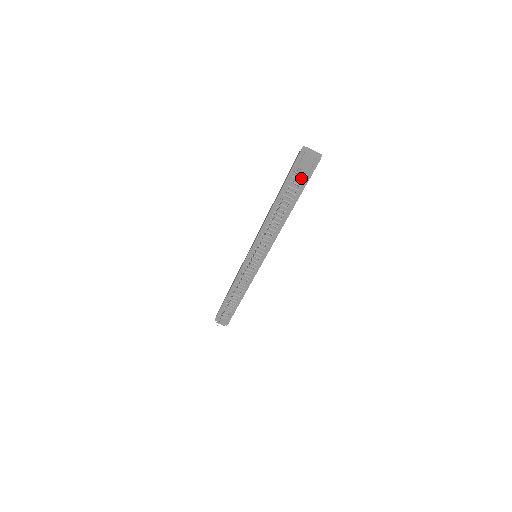
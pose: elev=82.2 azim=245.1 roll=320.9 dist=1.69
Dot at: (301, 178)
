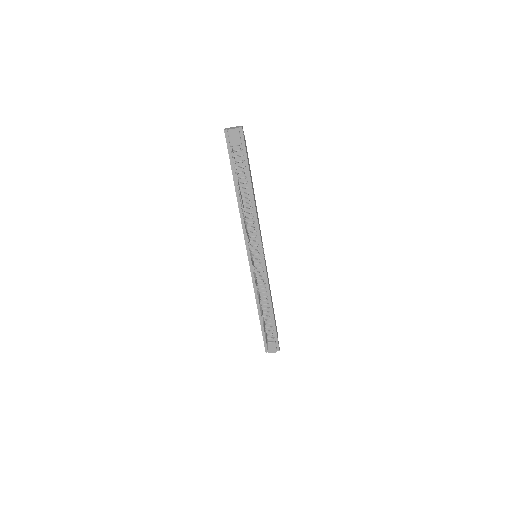
Dot at: (240, 154)
